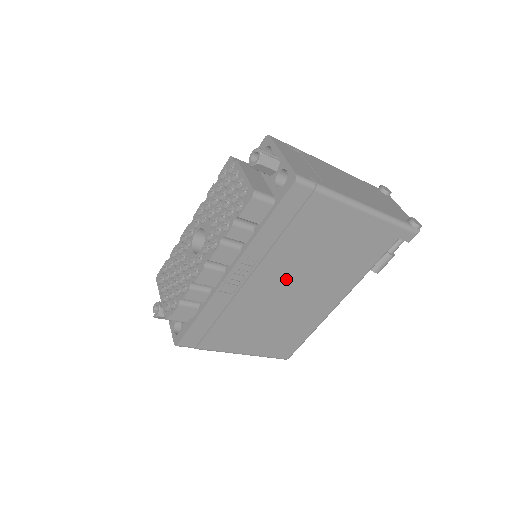
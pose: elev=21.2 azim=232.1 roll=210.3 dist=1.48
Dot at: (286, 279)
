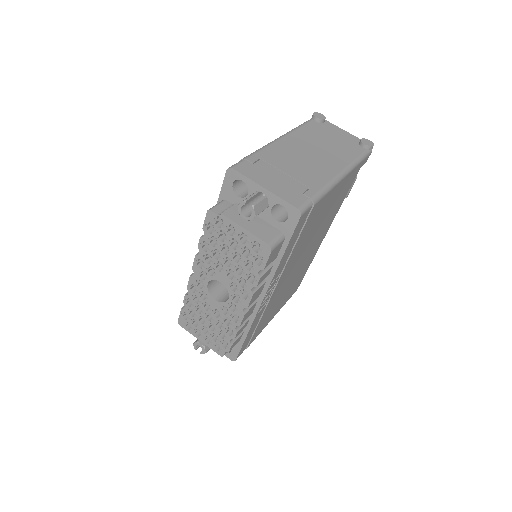
Dot at: (296, 262)
